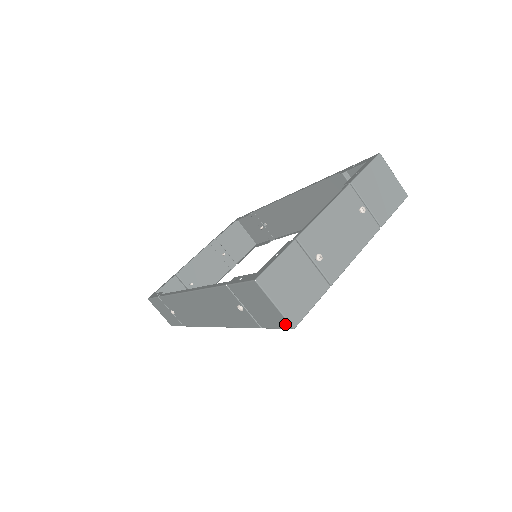
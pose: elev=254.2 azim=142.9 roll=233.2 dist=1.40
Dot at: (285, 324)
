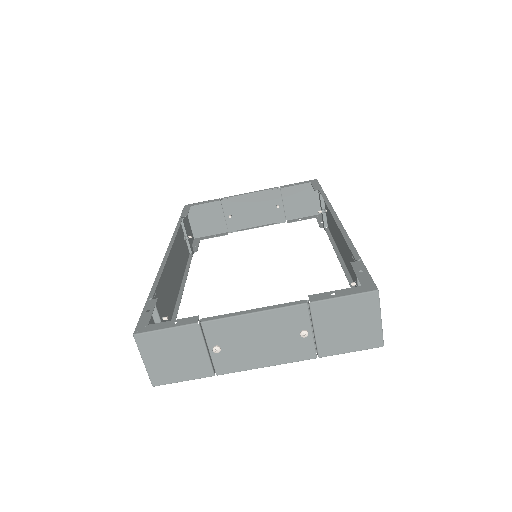
Dot at: occluded
